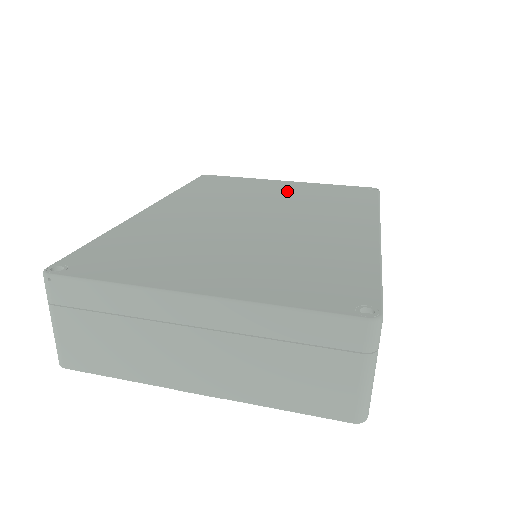
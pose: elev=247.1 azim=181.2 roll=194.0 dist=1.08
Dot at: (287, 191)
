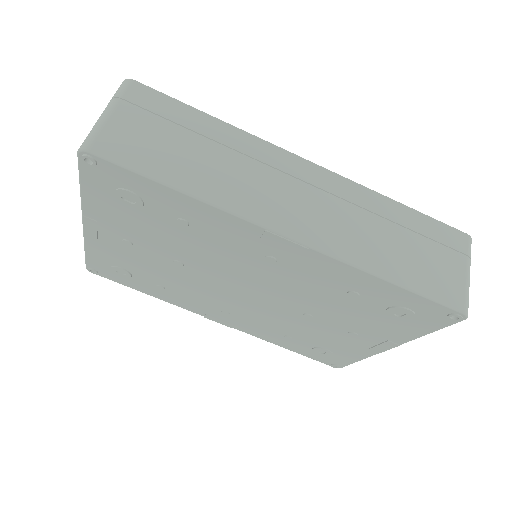
Dot at: occluded
